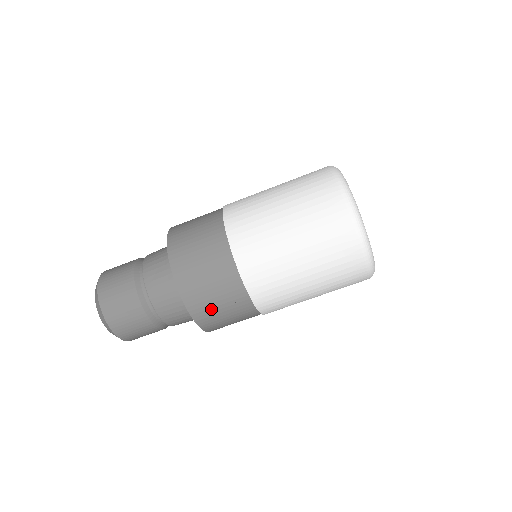
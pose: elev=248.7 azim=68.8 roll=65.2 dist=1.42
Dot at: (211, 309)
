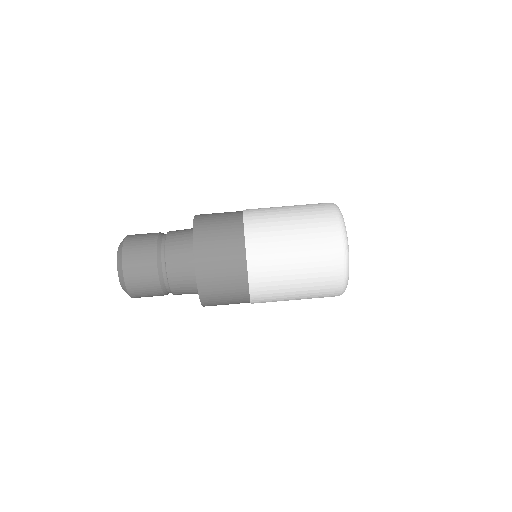
Dot at: (213, 270)
